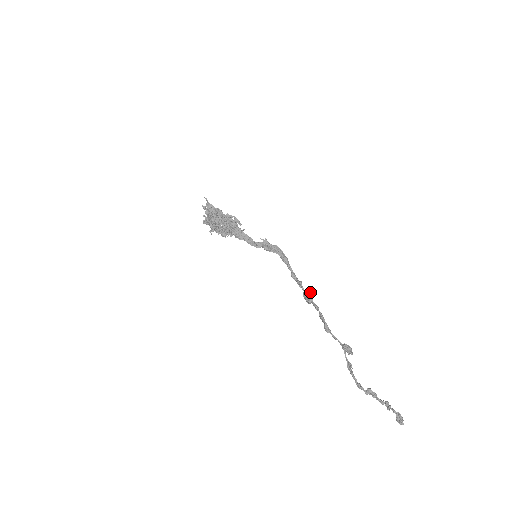
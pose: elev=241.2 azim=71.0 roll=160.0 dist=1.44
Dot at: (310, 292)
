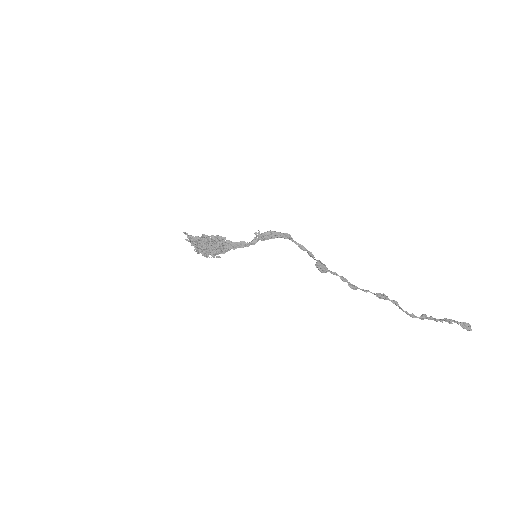
Dot at: (321, 264)
